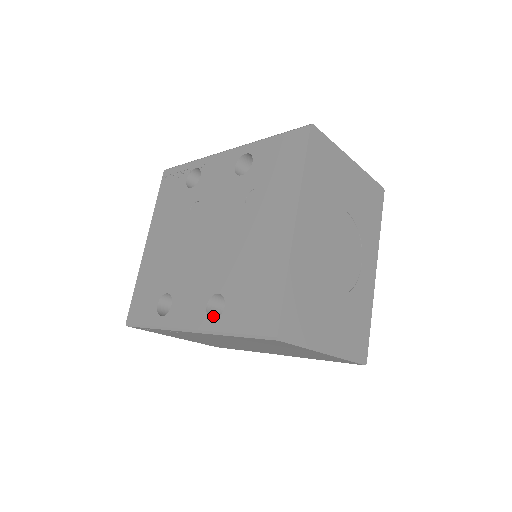
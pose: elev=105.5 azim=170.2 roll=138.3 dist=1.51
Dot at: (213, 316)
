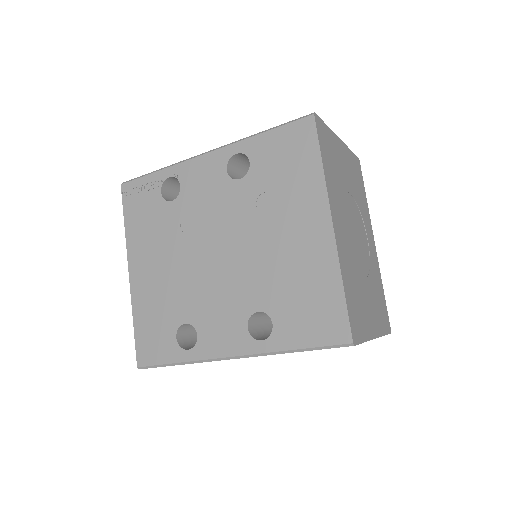
Dot at: (256, 336)
